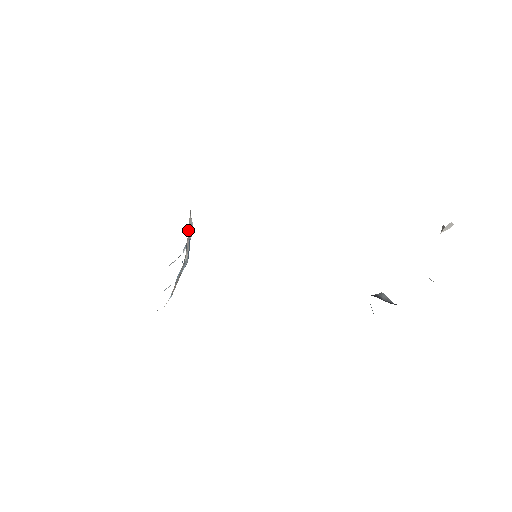
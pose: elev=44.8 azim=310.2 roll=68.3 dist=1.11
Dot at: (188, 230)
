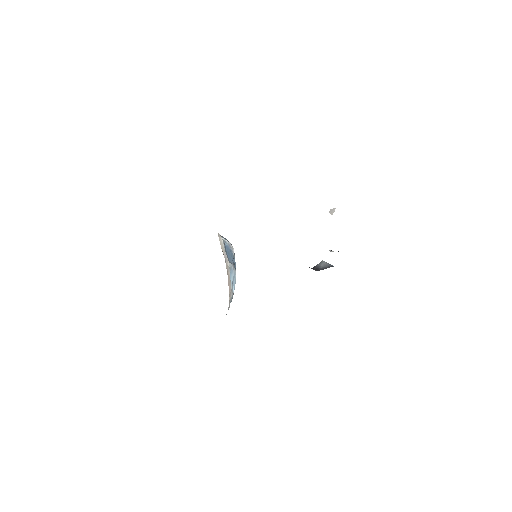
Dot at: (221, 247)
